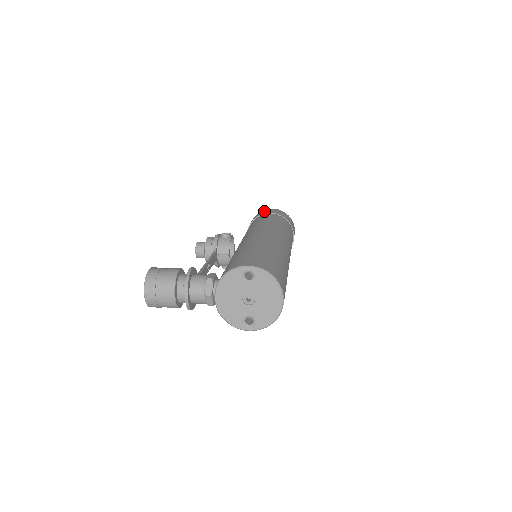
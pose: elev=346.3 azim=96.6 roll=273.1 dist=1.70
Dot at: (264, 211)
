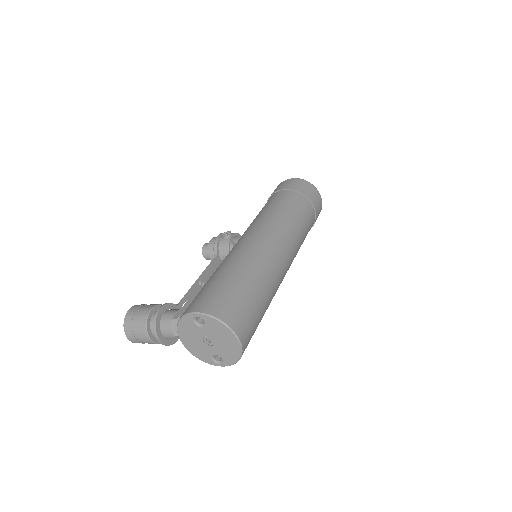
Dot at: (280, 186)
